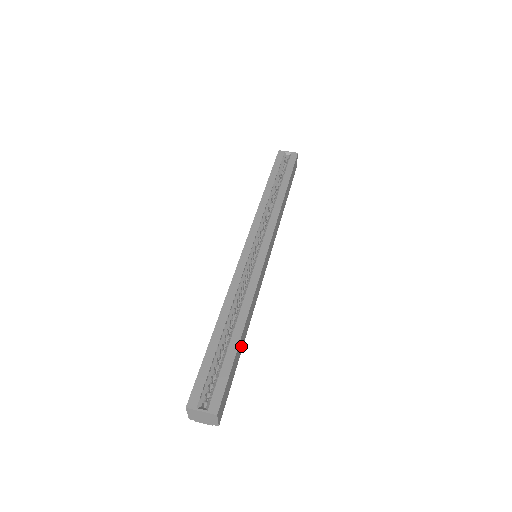
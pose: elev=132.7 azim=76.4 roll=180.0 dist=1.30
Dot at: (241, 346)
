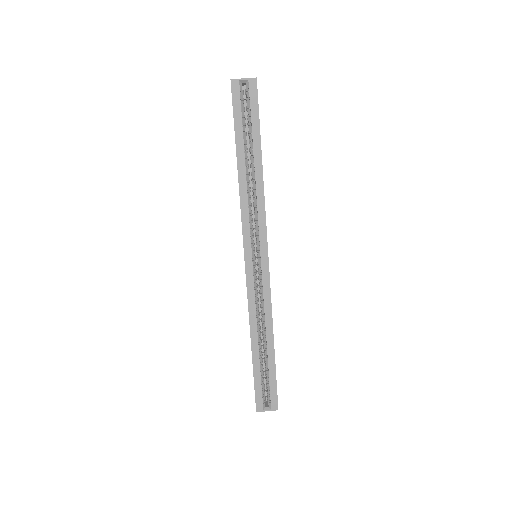
Dot at: occluded
